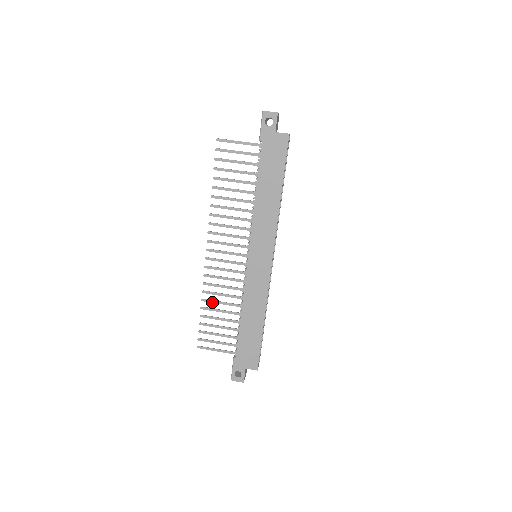
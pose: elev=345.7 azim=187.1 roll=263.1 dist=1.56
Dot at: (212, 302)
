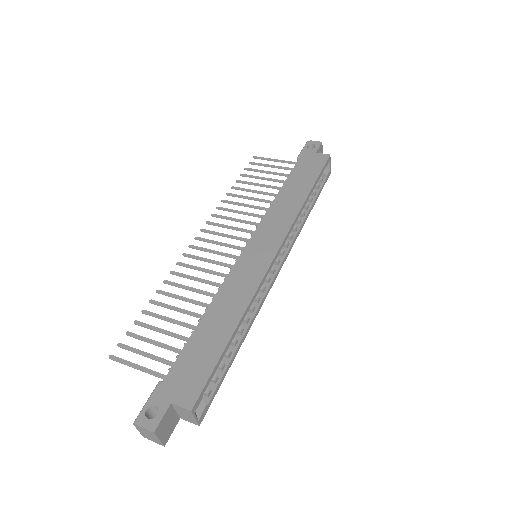
Dot at: (170, 295)
